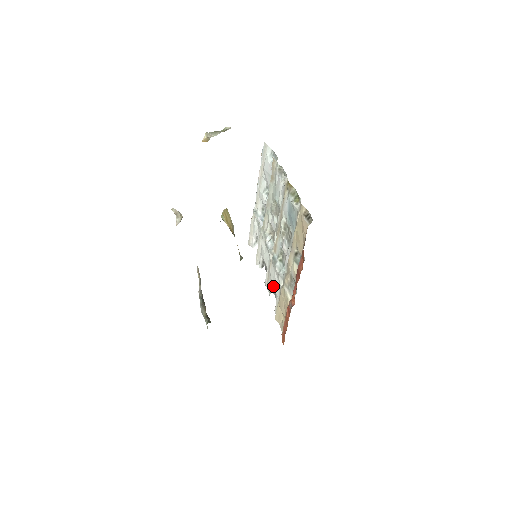
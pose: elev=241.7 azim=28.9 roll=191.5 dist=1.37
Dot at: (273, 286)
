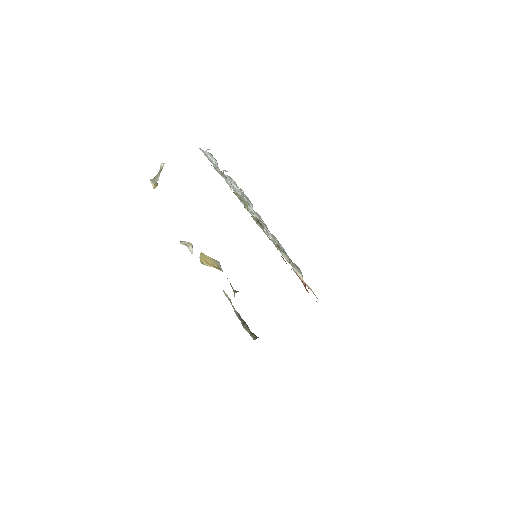
Dot at: occluded
